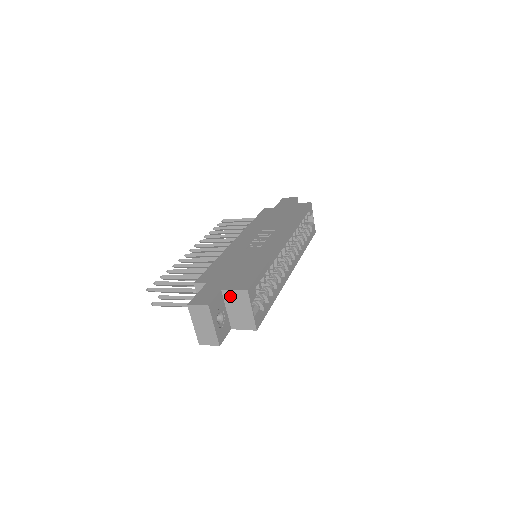
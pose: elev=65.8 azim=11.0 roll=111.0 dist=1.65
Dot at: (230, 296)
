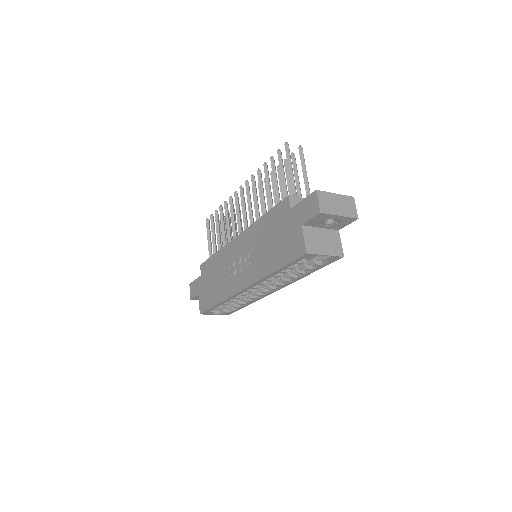
Dot at: occluded
